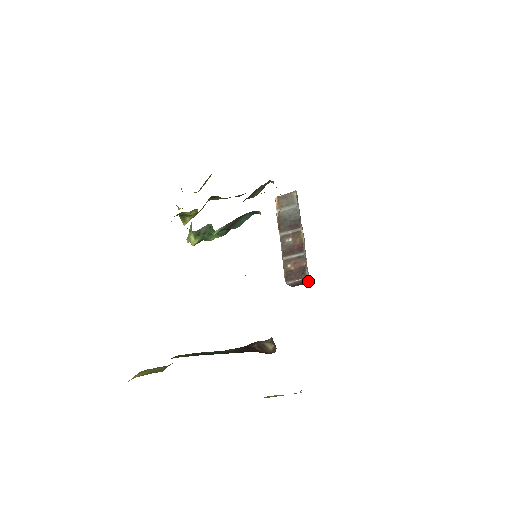
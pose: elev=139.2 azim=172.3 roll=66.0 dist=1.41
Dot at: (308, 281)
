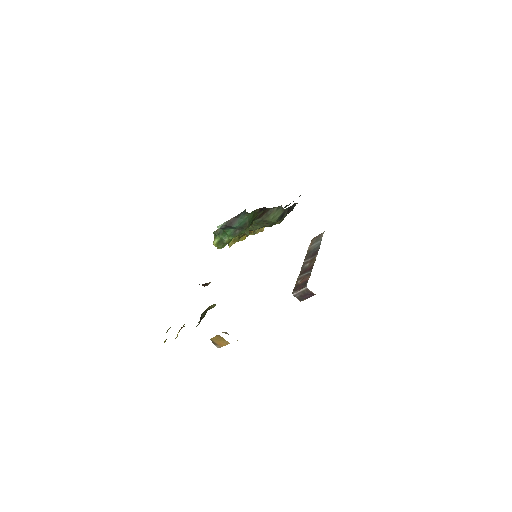
Dot at: (312, 295)
